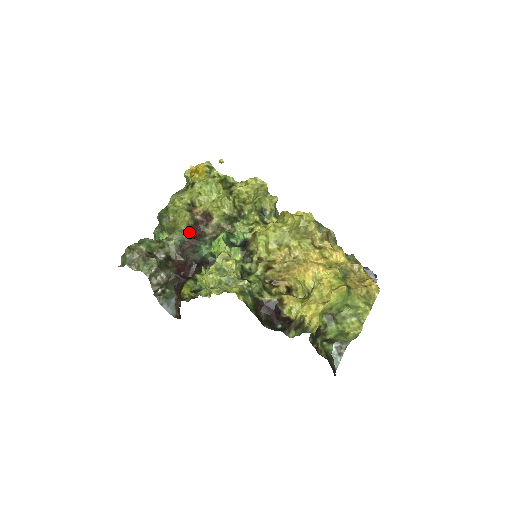
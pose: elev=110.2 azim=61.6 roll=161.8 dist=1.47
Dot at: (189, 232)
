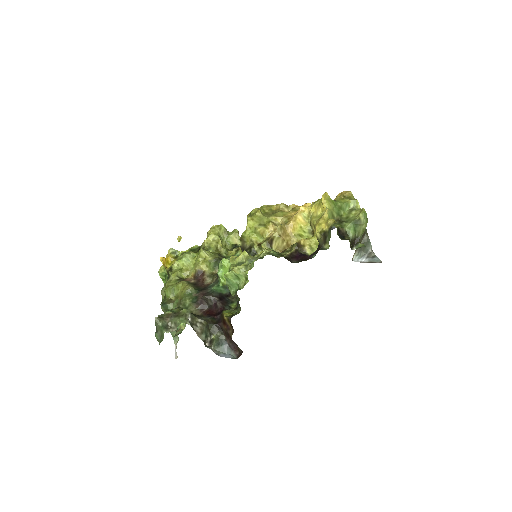
Dot at: (195, 290)
